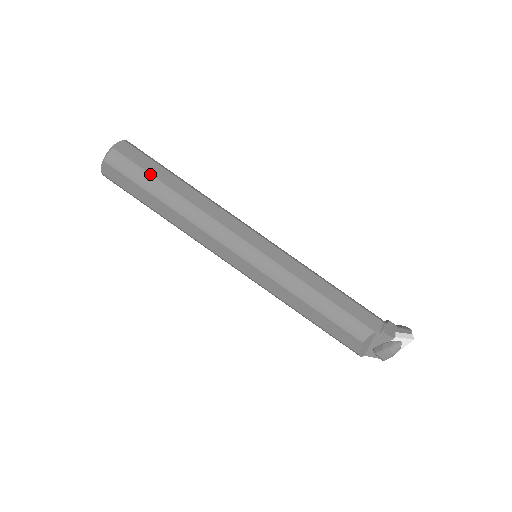
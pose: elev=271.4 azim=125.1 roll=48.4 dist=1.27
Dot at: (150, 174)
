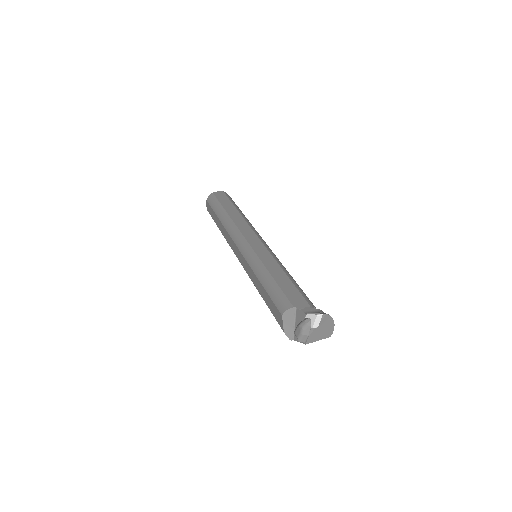
Dot at: (221, 204)
